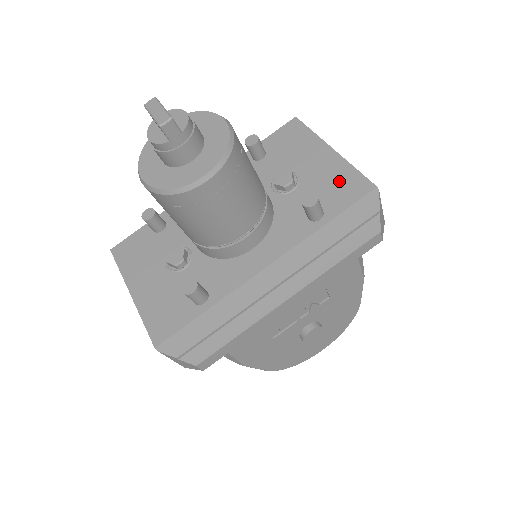
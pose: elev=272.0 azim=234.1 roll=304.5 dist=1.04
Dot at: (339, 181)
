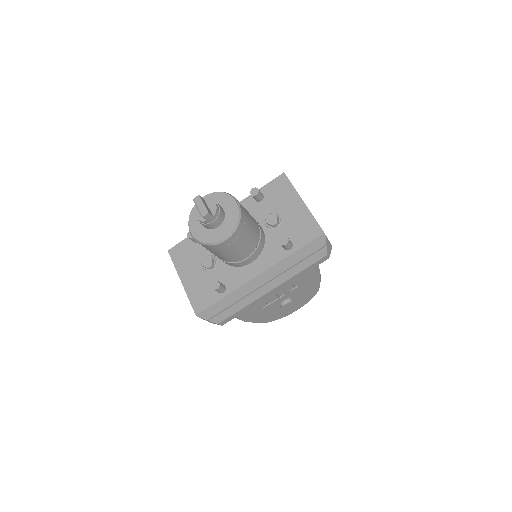
Dot at: (304, 225)
